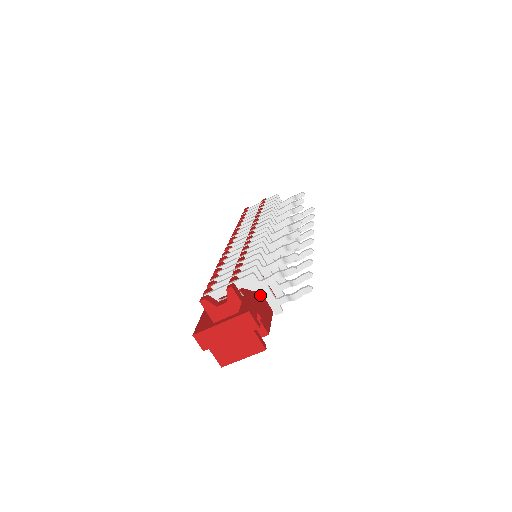
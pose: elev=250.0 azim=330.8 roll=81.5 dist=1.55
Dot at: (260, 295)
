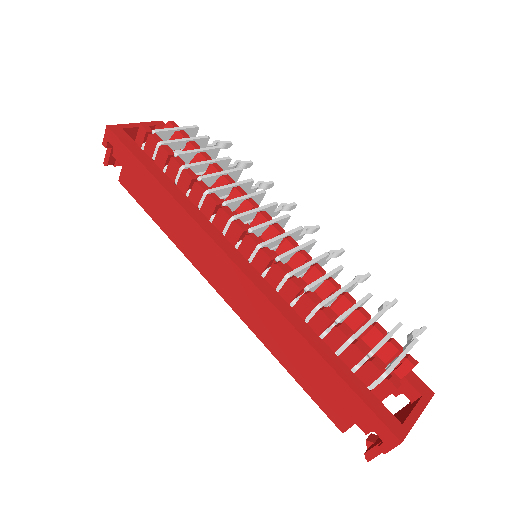
Dot at: occluded
